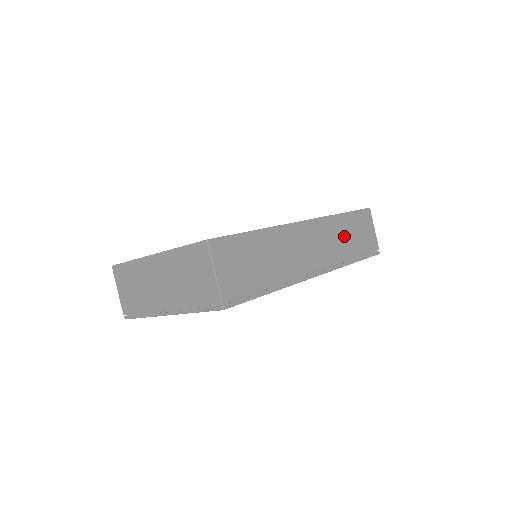
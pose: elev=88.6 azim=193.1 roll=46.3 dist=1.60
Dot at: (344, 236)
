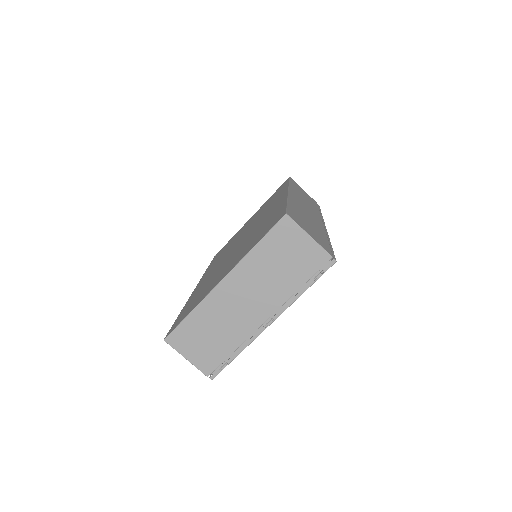
Dot at: (304, 197)
